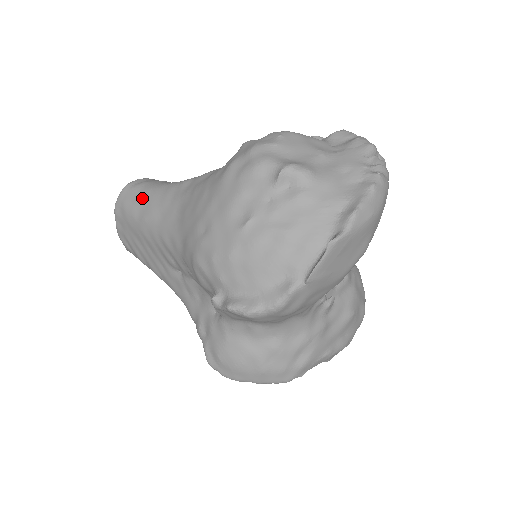
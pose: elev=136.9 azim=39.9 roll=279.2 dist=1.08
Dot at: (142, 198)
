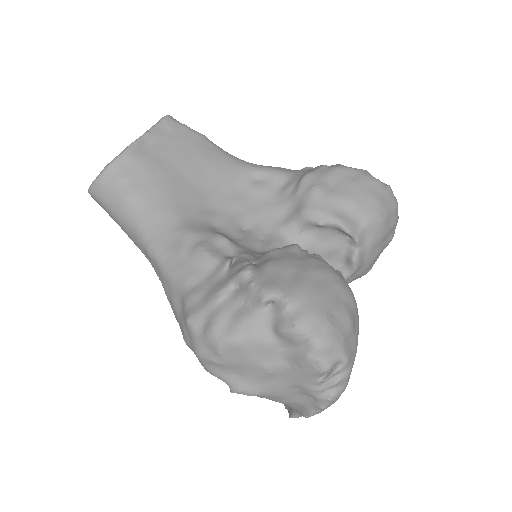
Dot at: occluded
